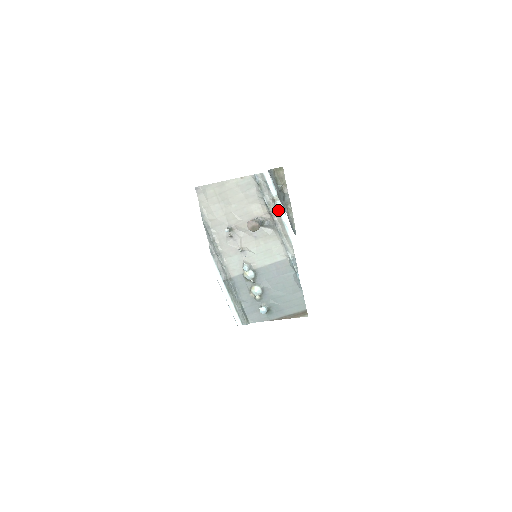
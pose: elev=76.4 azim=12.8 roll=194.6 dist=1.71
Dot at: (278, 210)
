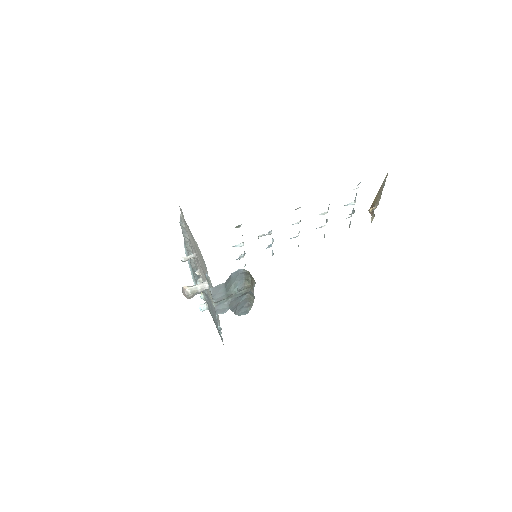
Dot at: occluded
